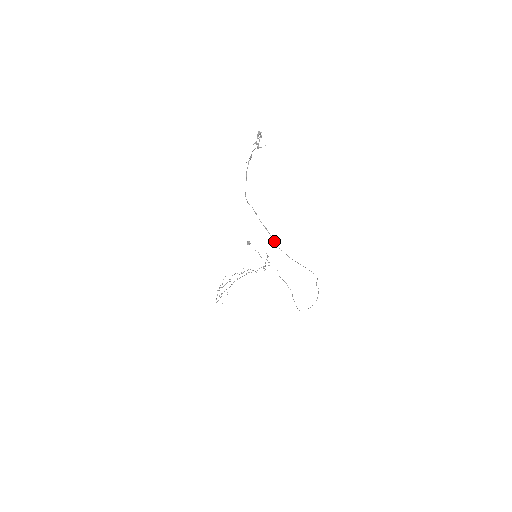
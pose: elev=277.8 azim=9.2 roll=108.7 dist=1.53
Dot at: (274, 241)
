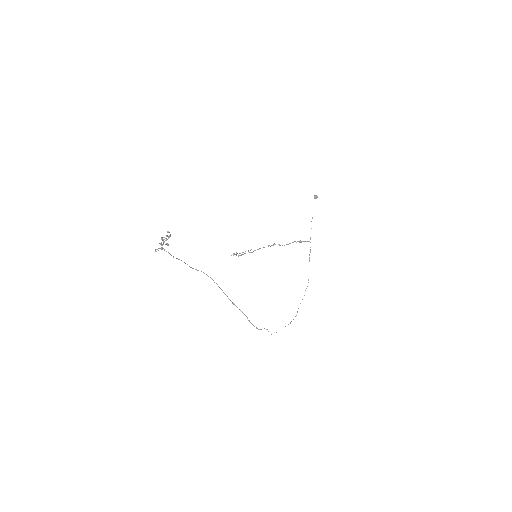
Dot at: (221, 289)
